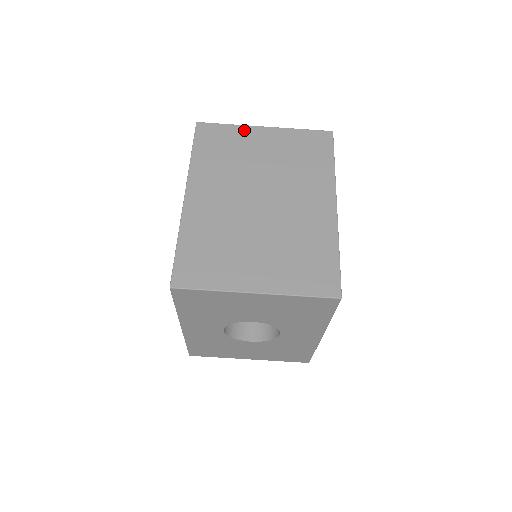
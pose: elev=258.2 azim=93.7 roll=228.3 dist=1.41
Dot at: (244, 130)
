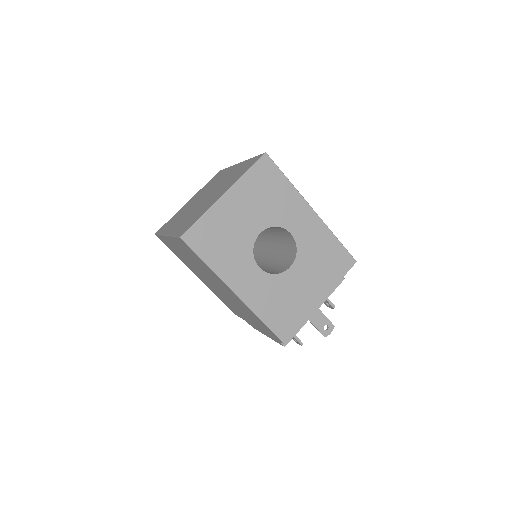
Dot at: occluded
